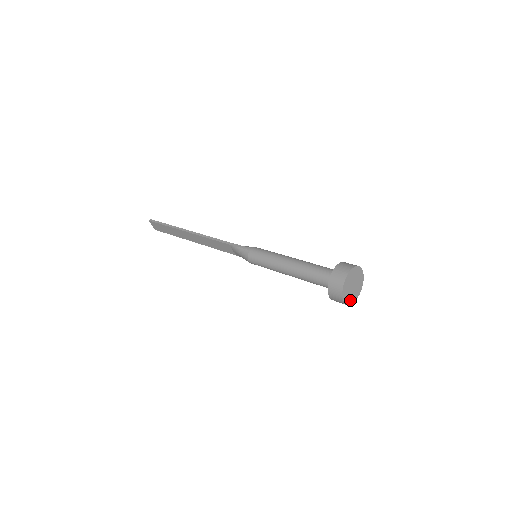
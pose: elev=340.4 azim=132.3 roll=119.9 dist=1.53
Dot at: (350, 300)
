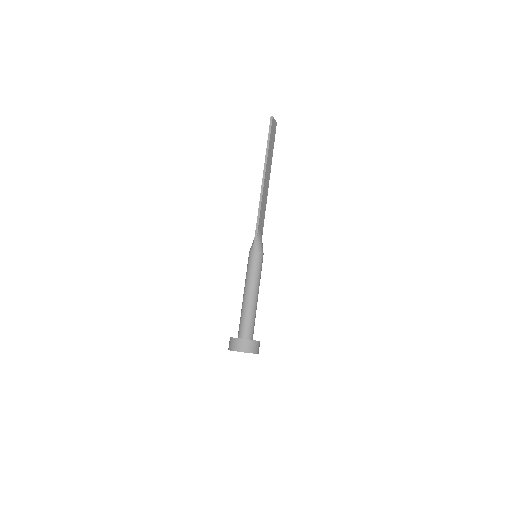
Dot at: occluded
